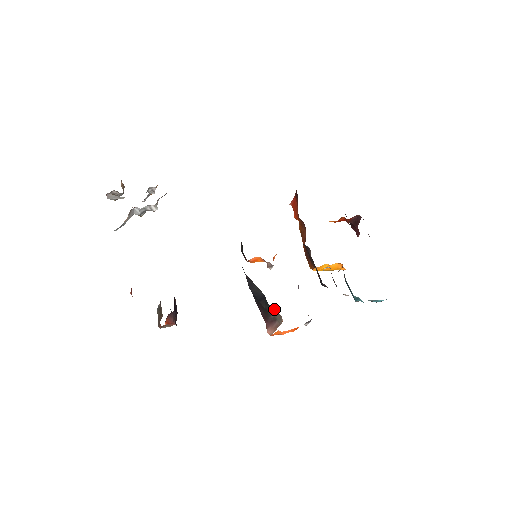
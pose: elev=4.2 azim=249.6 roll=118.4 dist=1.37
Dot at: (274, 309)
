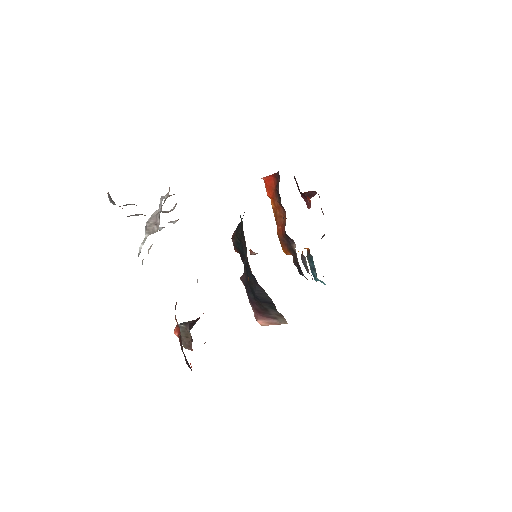
Dot at: (281, 314)
